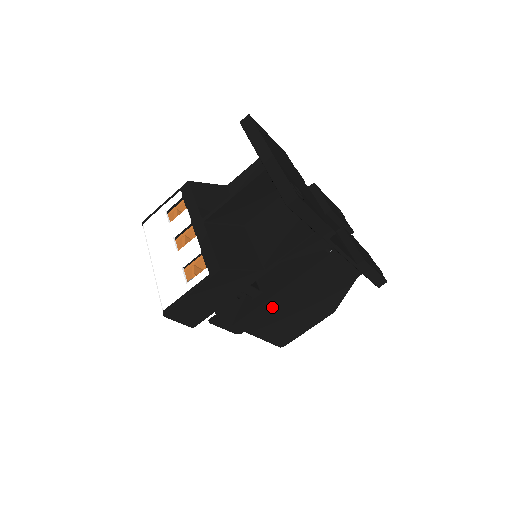
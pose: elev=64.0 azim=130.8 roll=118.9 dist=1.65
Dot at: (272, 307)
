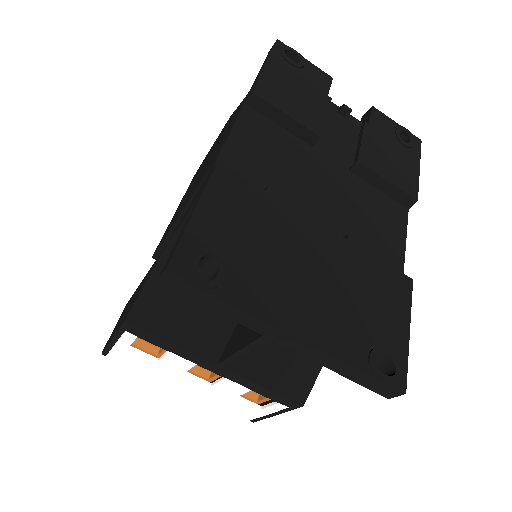
Dot at: occluded
